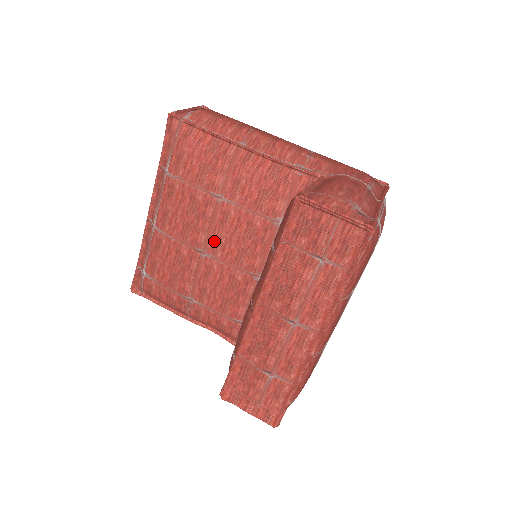
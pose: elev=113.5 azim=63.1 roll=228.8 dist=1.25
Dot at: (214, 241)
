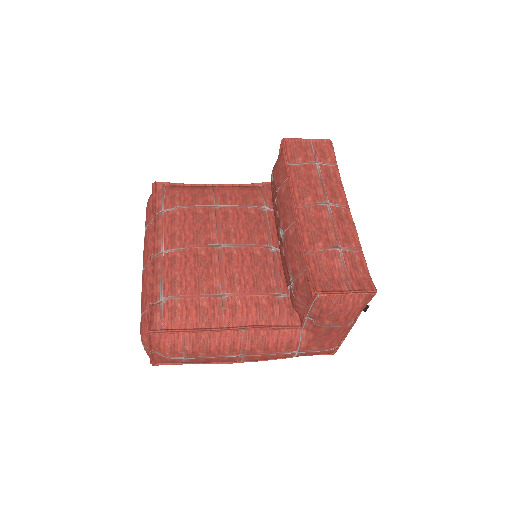
Dot at: (225, 233)
